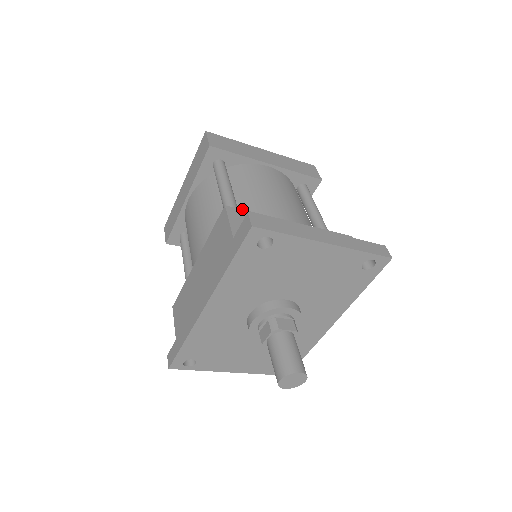
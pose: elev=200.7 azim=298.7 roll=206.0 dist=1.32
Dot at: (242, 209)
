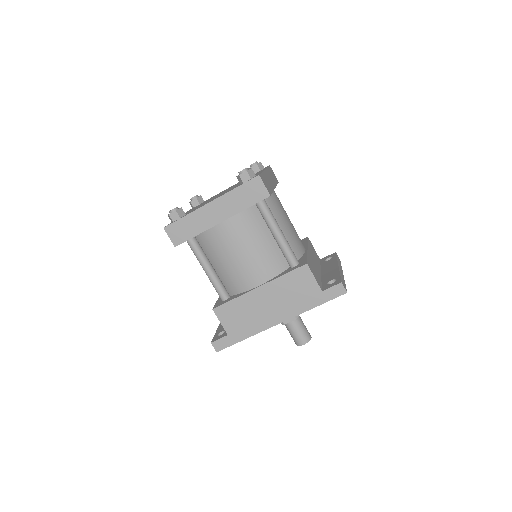
Dot at: (307, 259)
